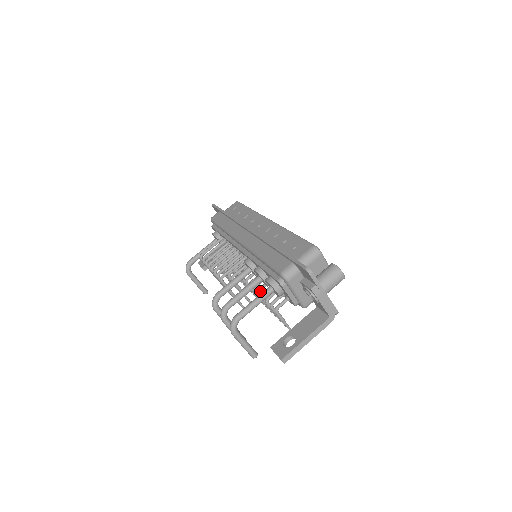
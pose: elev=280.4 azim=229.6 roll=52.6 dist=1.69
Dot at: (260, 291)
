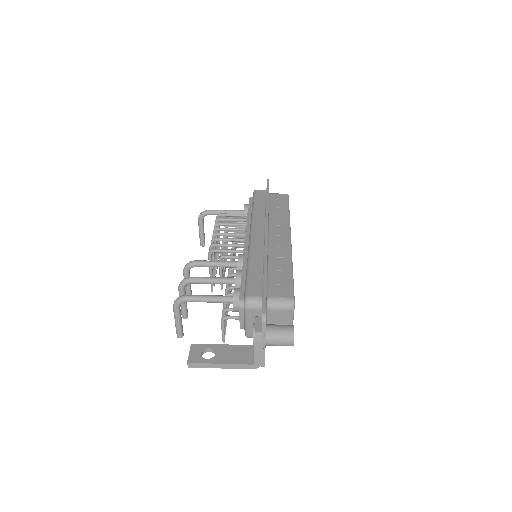
Dot at: (230, 289)
